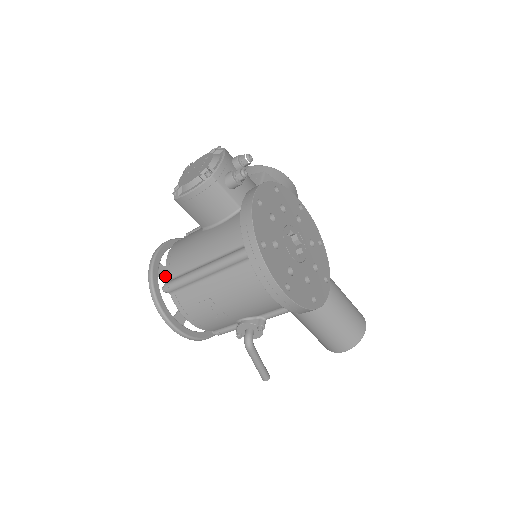
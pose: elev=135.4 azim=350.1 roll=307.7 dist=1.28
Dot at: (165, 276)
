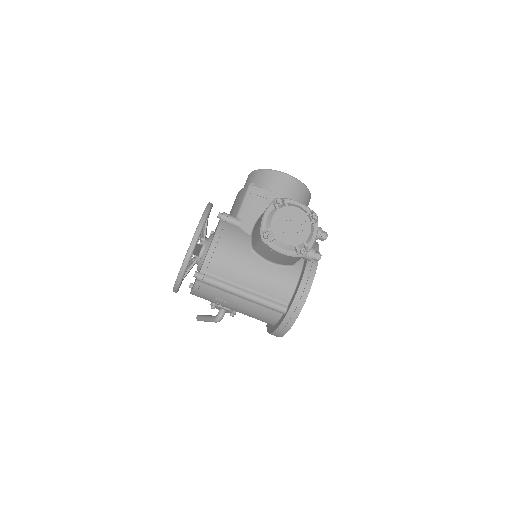
Dot at: (194, 253)
